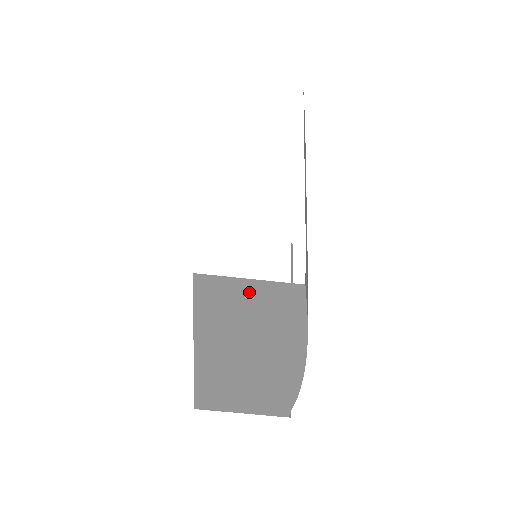
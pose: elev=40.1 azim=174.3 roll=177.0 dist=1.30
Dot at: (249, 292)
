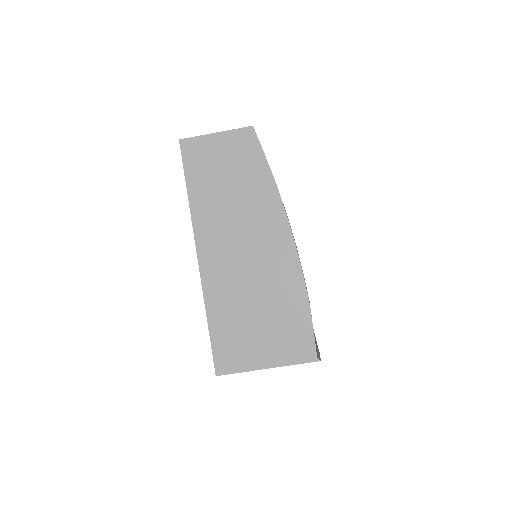
Dot at: (219, 148)
